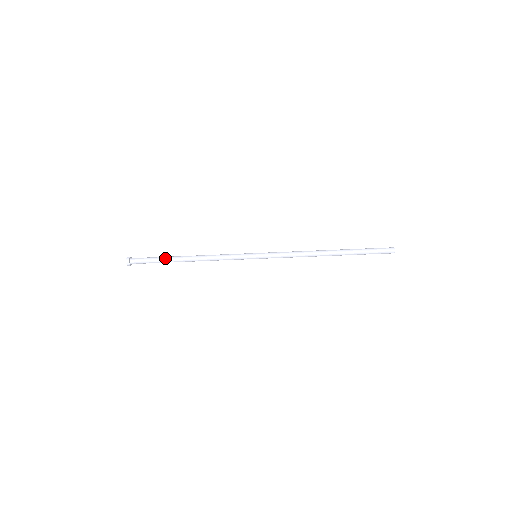
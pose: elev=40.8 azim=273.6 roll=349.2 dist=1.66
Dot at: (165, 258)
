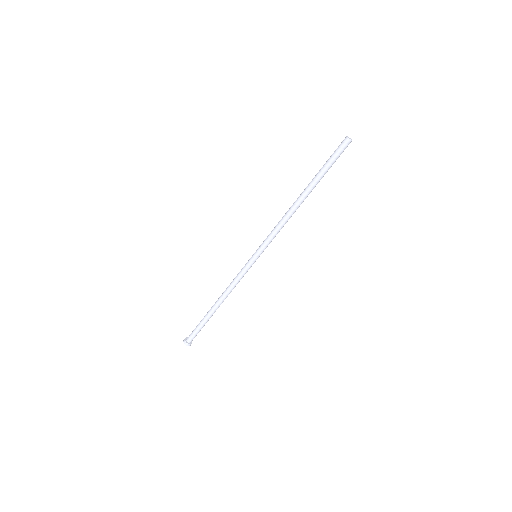
Dot at: (204, 320)
